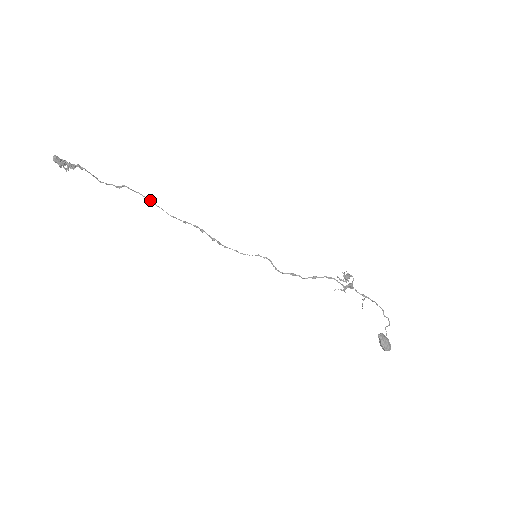
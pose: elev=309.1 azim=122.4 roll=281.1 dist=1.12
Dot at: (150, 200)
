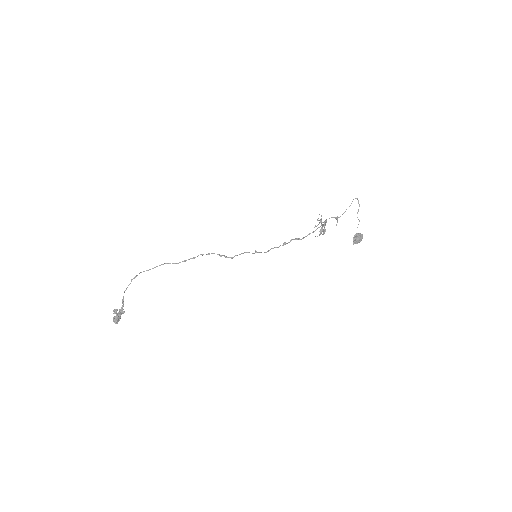
Dot at: occluded
